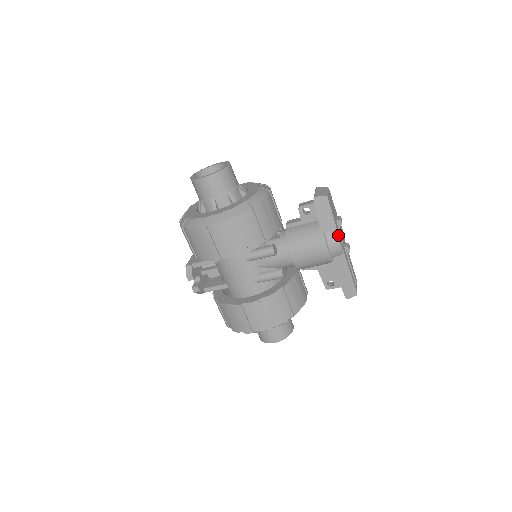
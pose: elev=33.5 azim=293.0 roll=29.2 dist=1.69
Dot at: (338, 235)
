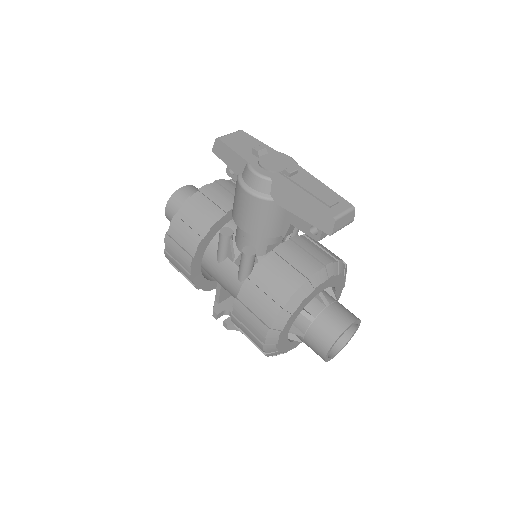
Dot at: (250, 165)
